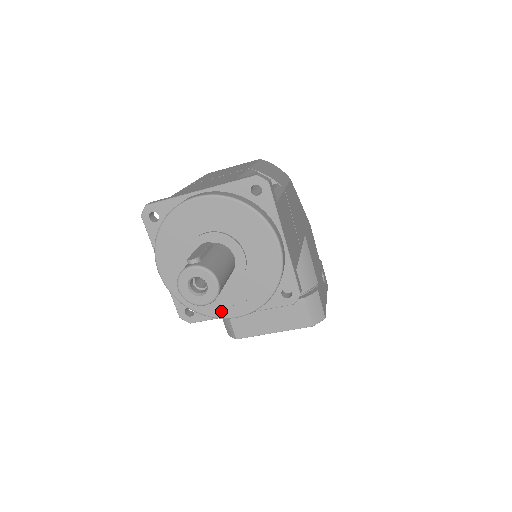
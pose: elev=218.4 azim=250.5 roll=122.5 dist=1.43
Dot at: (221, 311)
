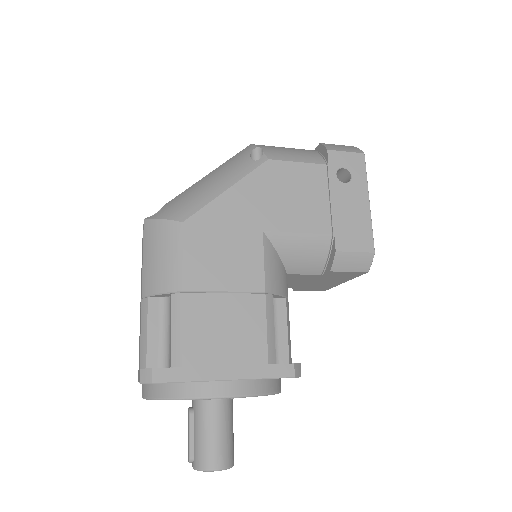
Dot at: occluded
